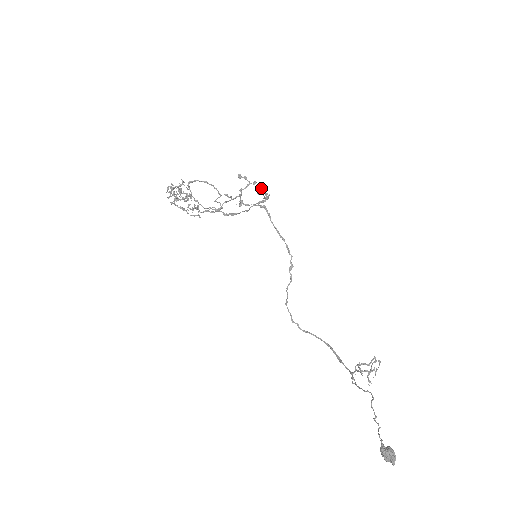
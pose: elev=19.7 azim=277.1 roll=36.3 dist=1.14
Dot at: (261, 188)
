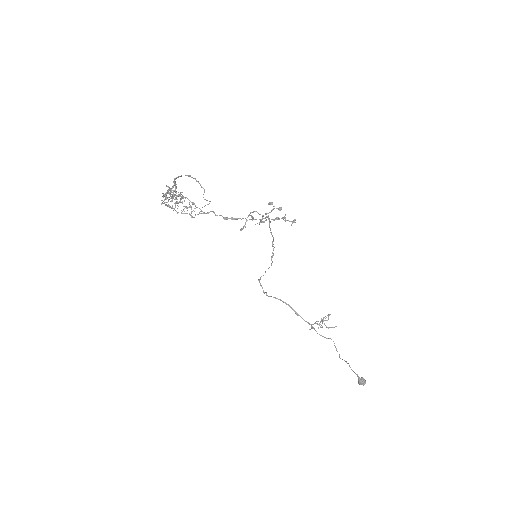
Dot at: (295, 220)
